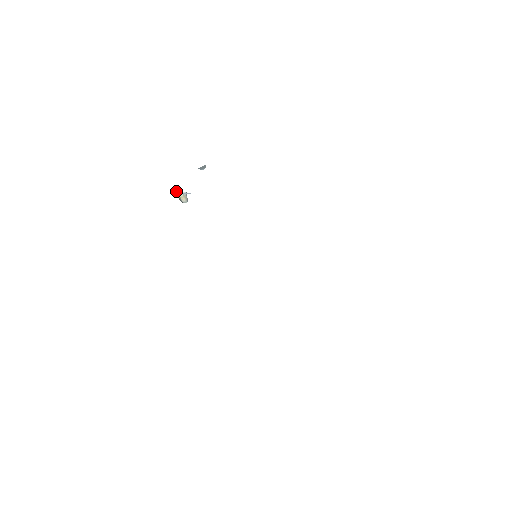
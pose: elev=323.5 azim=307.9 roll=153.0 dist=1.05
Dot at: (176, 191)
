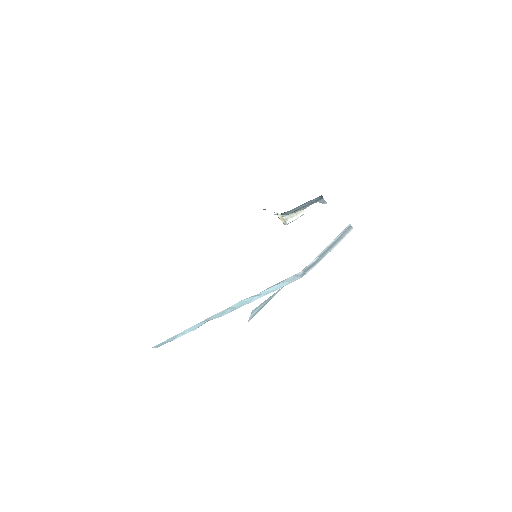
Dot at: occluded
